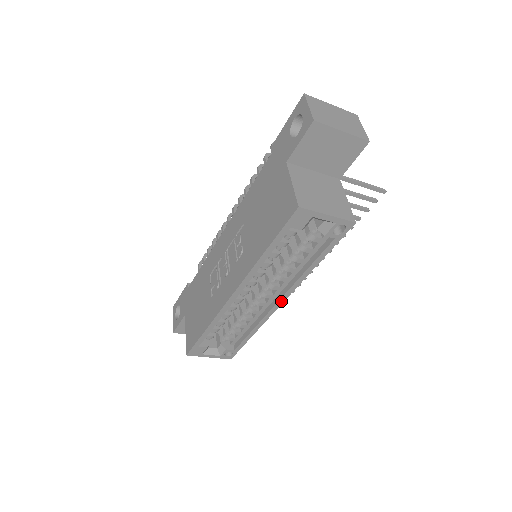
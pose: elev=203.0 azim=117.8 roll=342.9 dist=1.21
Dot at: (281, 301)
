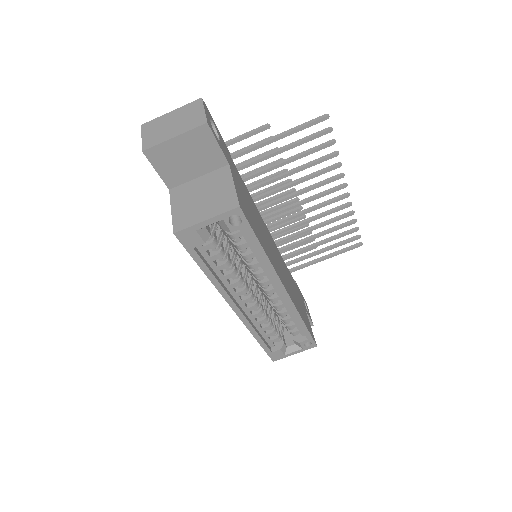
Dot at: (283, 290)
